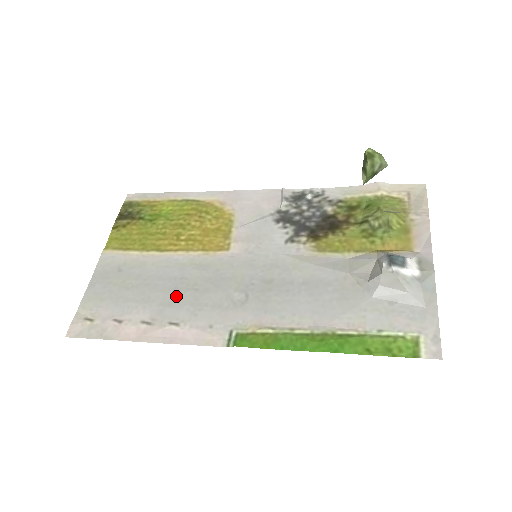
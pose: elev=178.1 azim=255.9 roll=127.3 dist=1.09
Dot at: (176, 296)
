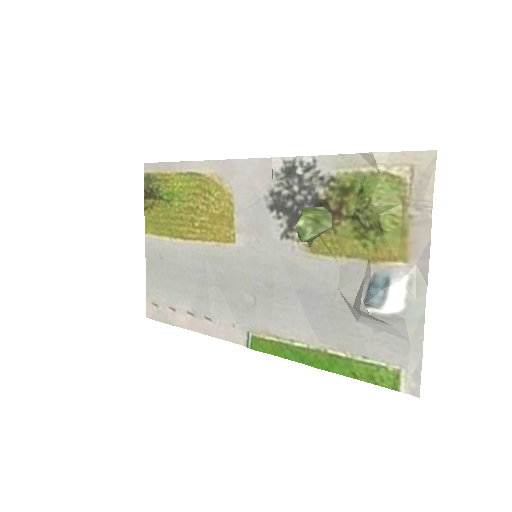
Dot at: (204, 291)
